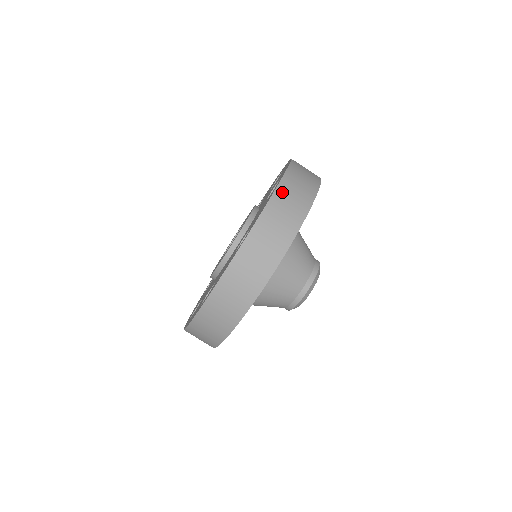
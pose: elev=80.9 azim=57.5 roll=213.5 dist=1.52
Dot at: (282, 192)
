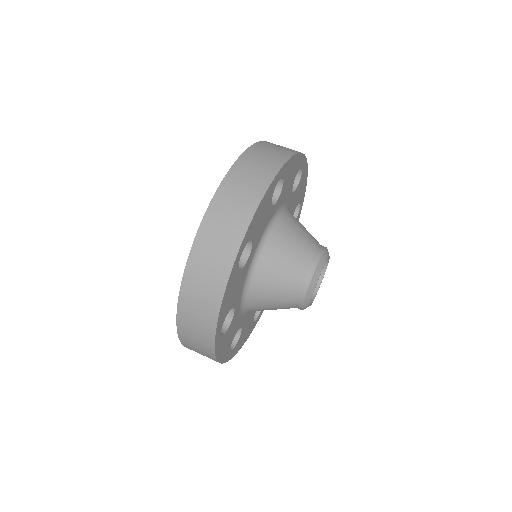
Dot at: (272, 143)
